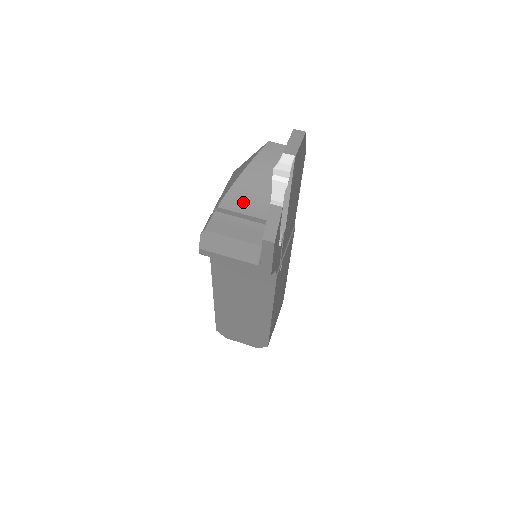
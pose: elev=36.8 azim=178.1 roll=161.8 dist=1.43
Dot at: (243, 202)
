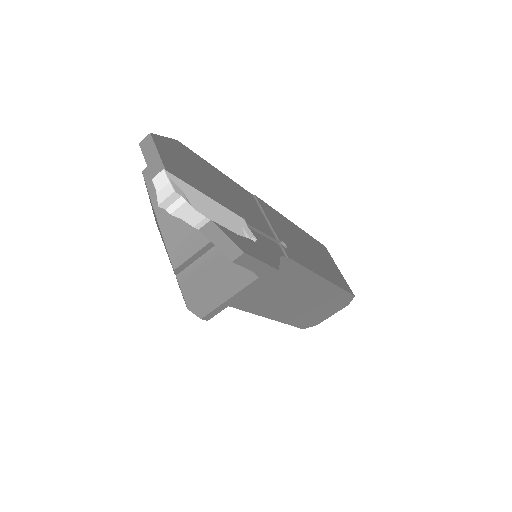
Dot at: (187, 242)
